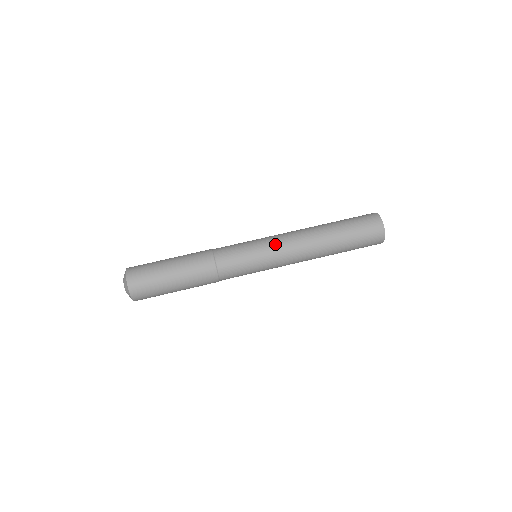
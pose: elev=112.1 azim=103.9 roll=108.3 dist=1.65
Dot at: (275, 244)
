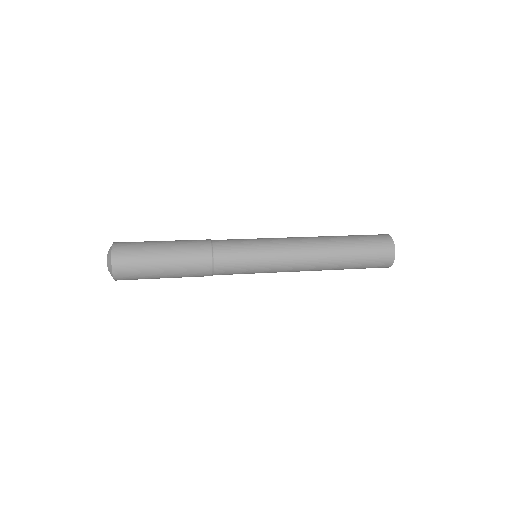
Dot at: occluded
